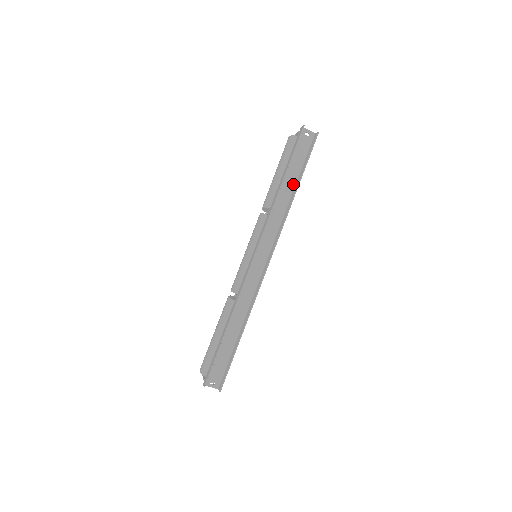
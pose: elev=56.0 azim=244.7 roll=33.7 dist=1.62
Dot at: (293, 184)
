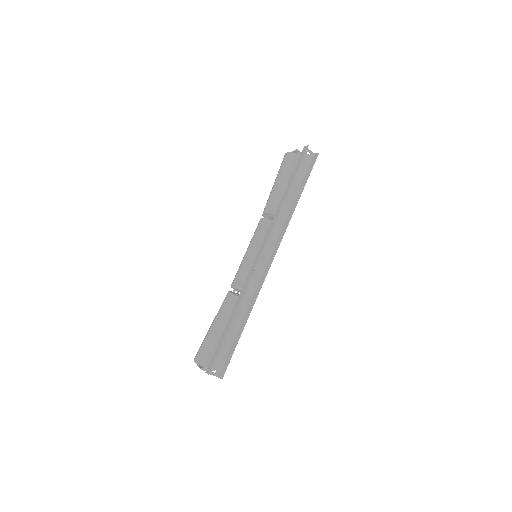
Dot at: (294, 195)
